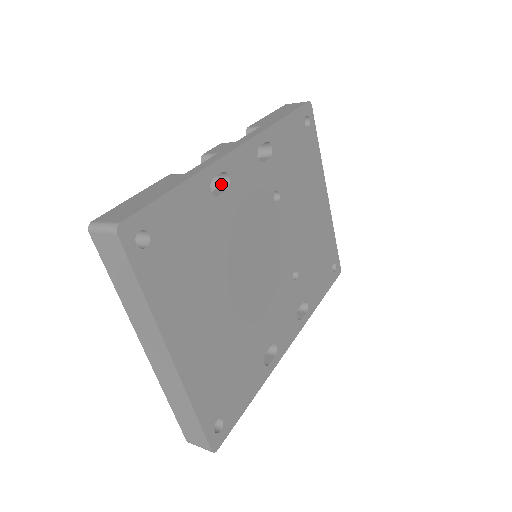
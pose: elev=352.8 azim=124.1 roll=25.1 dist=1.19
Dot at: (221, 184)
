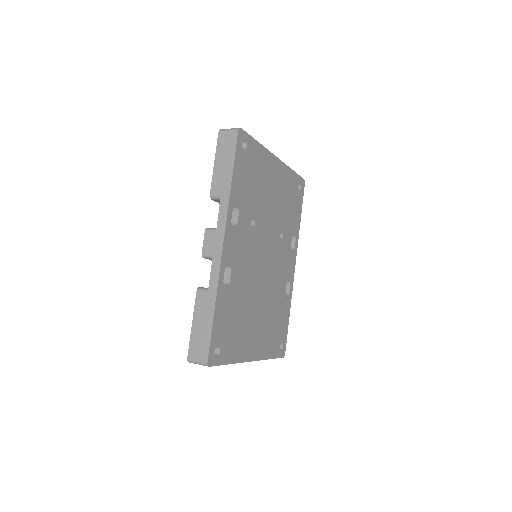
Dot at: occluded
